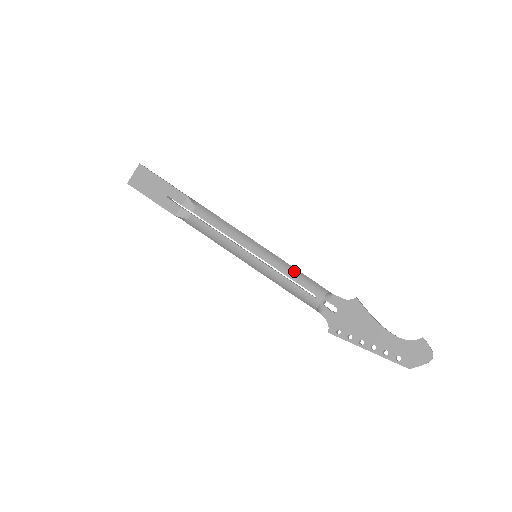
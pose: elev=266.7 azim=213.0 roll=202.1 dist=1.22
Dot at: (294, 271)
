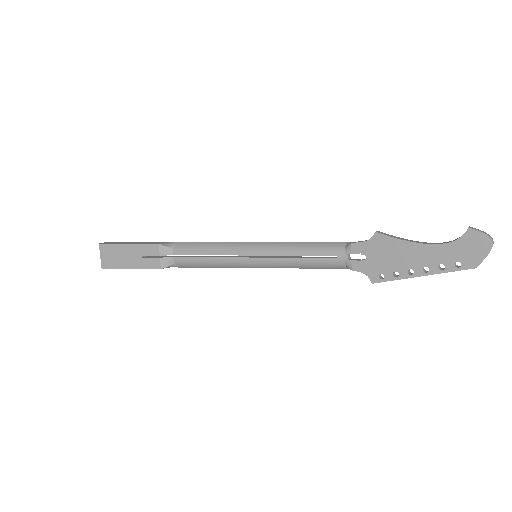
Dot at: (300, 246)
